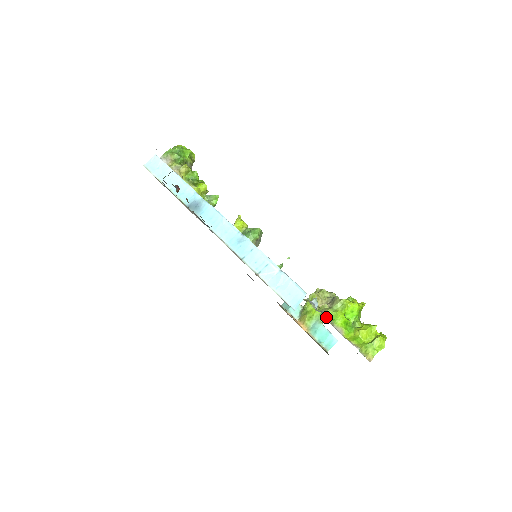
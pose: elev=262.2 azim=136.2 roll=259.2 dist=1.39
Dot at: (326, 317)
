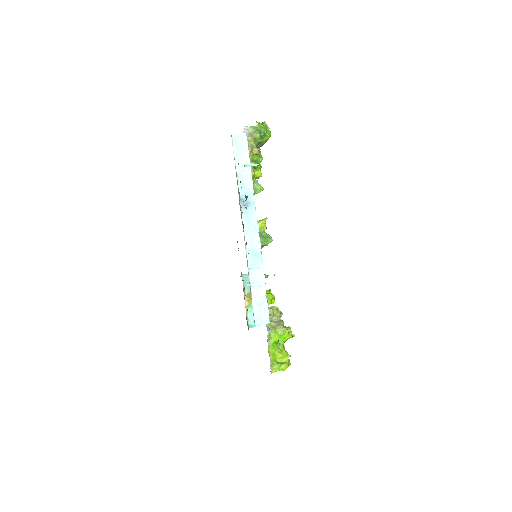
Dot at: (268, 333)
